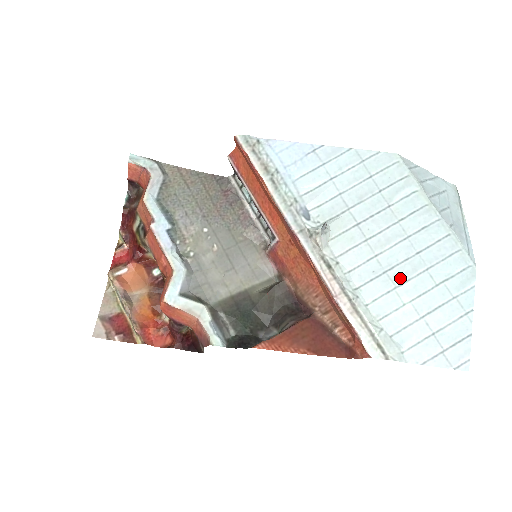
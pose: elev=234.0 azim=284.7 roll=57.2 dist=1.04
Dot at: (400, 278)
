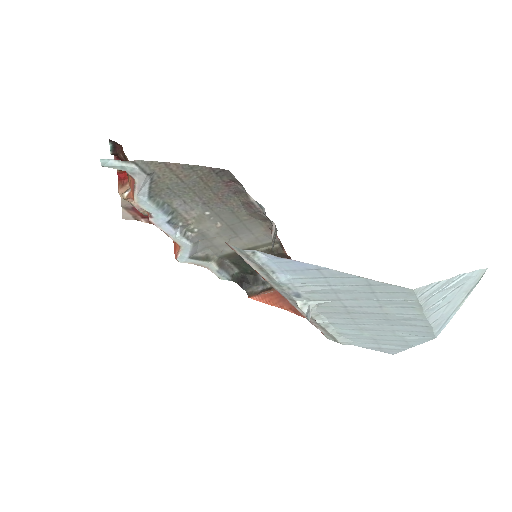
Dot at: (367, 329)
